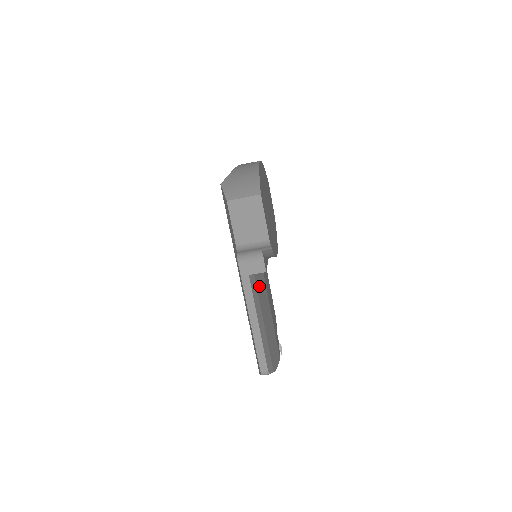
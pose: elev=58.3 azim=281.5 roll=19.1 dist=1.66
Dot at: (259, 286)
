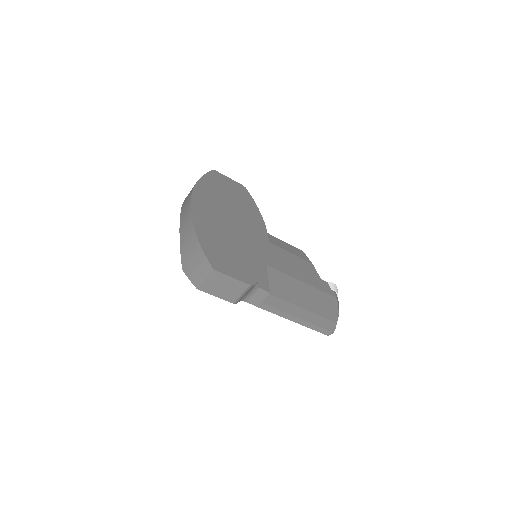
Dot at: (276, 289)
